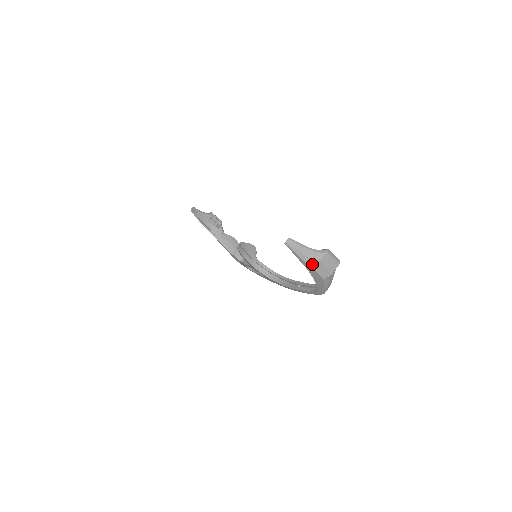
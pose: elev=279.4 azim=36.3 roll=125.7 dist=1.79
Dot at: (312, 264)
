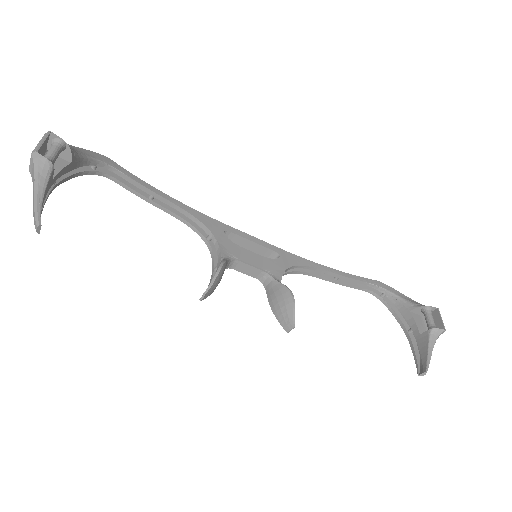
Dot at: occluded
